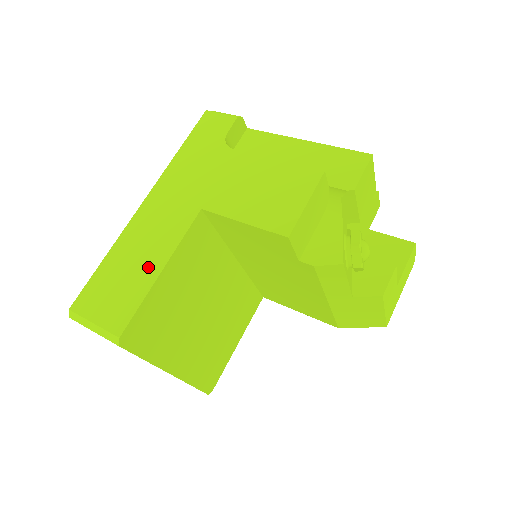
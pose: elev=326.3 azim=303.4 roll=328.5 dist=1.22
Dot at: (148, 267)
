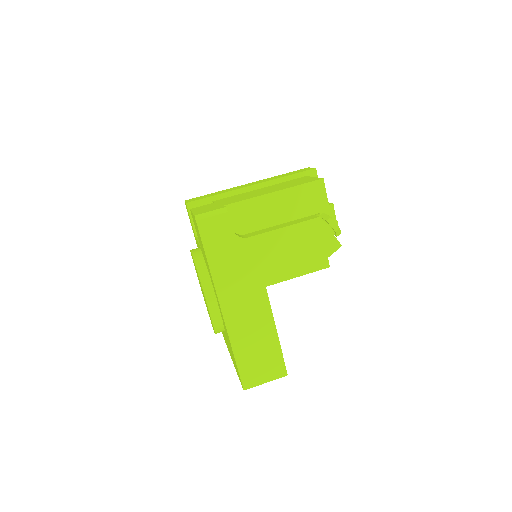
Dot at: (267, 337)
